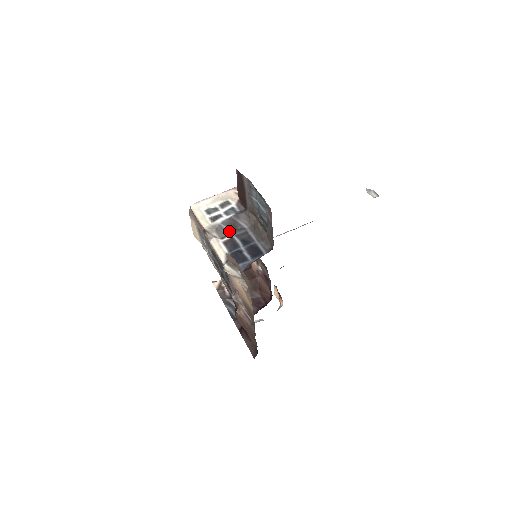
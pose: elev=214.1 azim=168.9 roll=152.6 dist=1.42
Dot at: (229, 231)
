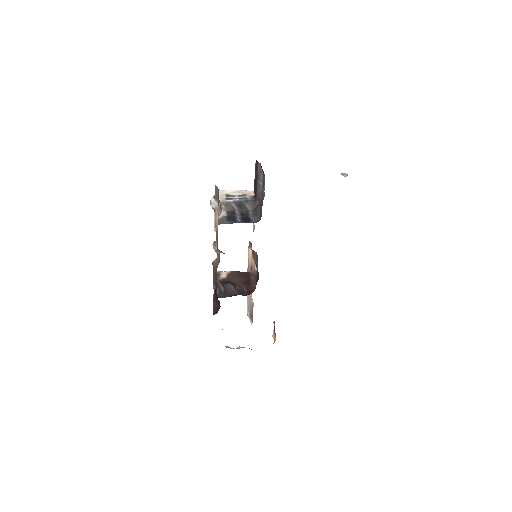
Dot at: (235, 208)
